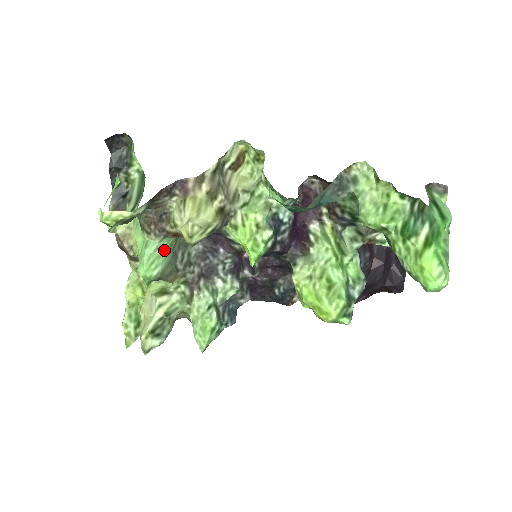
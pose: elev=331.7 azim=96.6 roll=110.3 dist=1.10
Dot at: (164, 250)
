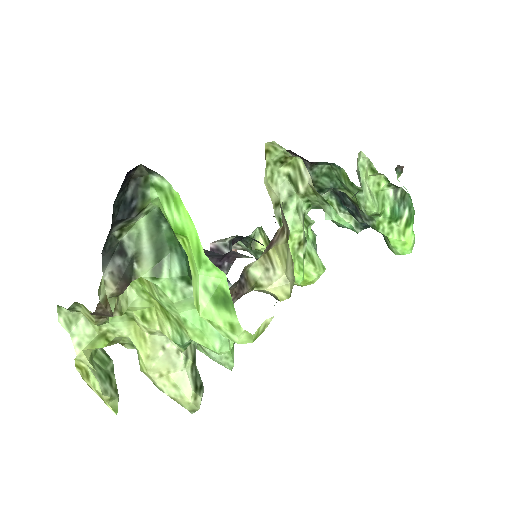
Dot at: occluded
